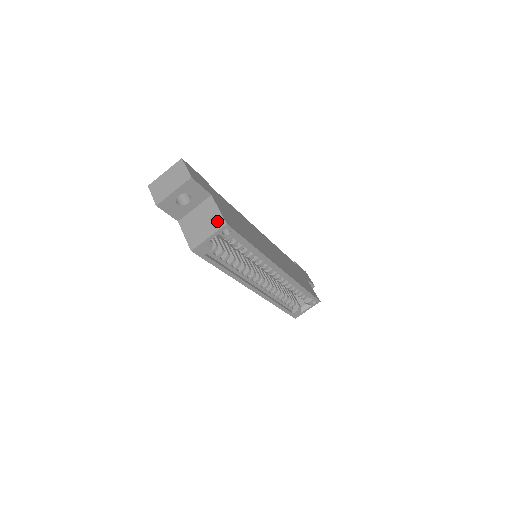
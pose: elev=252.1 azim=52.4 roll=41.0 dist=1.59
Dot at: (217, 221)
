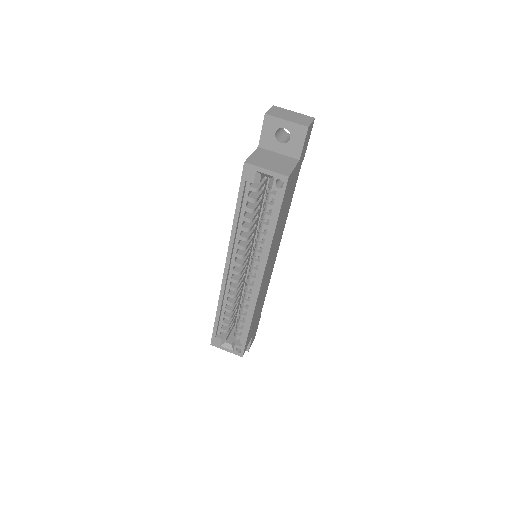
Dot at: (284, 170)
